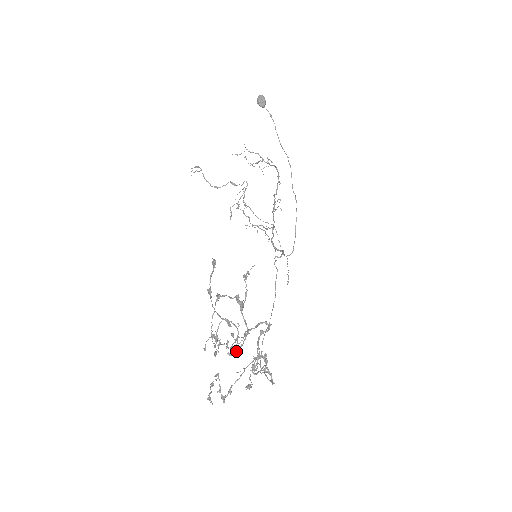
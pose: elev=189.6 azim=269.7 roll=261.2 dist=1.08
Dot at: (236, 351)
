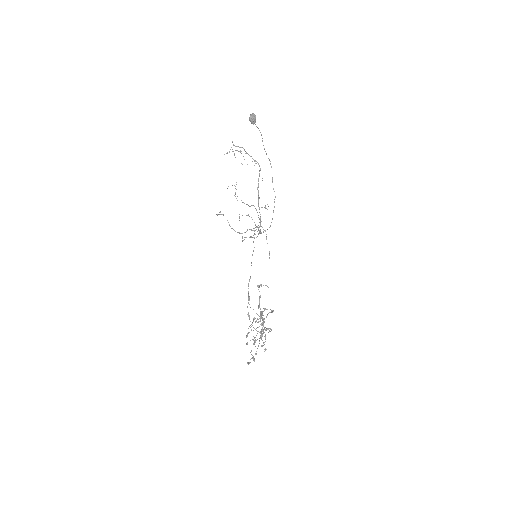
Dot at: occluded
